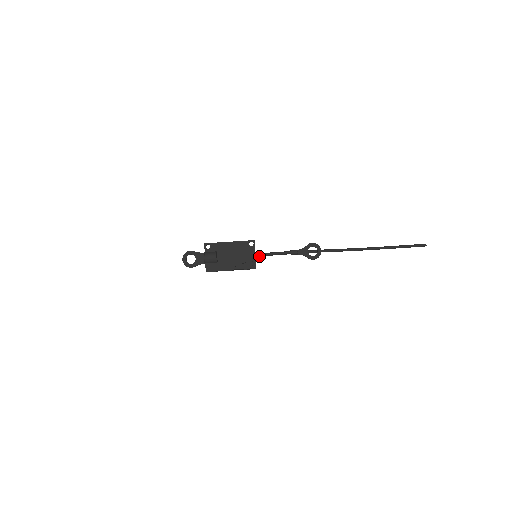
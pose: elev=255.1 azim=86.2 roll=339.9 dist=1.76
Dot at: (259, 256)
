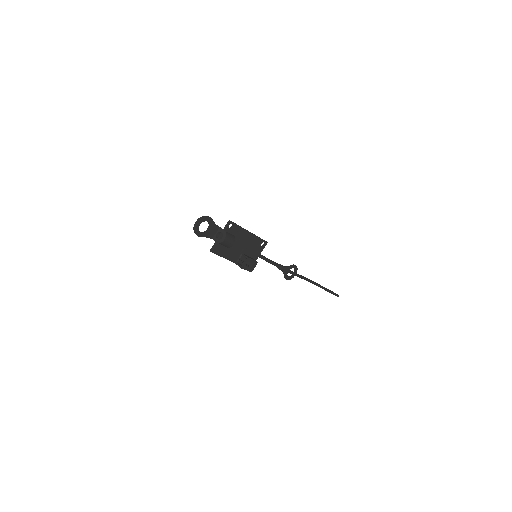
Dot at: occluded
